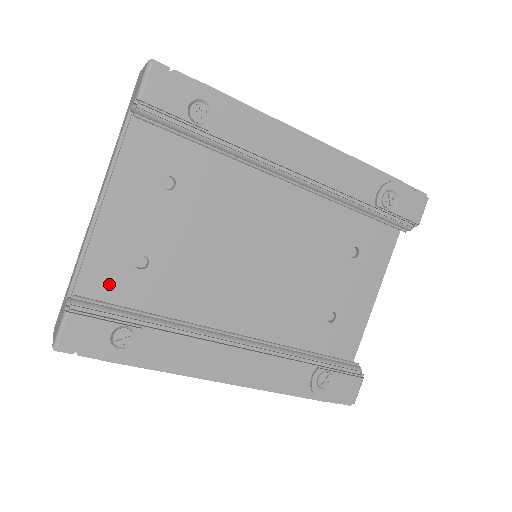
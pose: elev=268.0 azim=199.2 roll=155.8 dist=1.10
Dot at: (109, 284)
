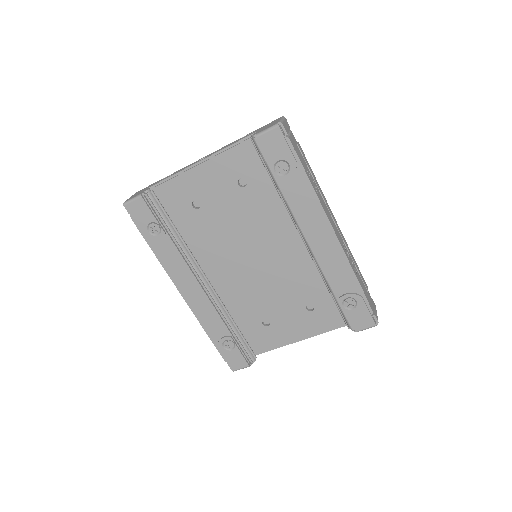
Dot at: (173, 199)
